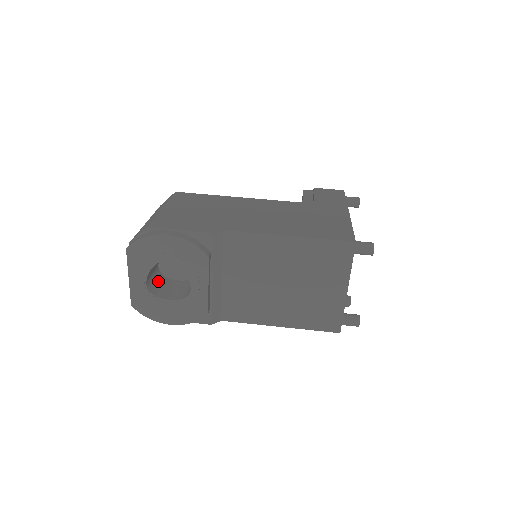
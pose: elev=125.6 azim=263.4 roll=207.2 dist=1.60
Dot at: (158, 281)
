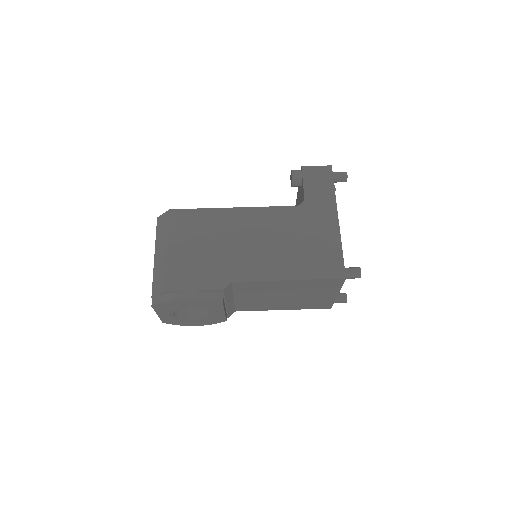
Dot at: occluded
